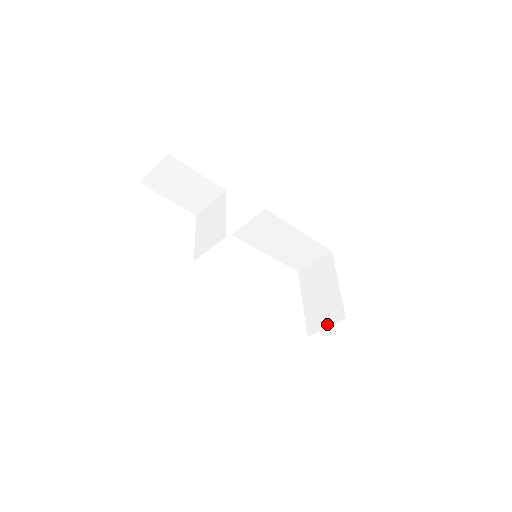
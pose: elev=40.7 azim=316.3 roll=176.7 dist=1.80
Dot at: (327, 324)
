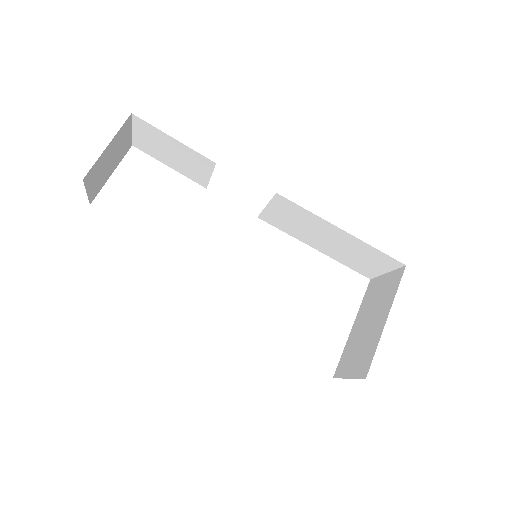
Dot at: (351, 374)
